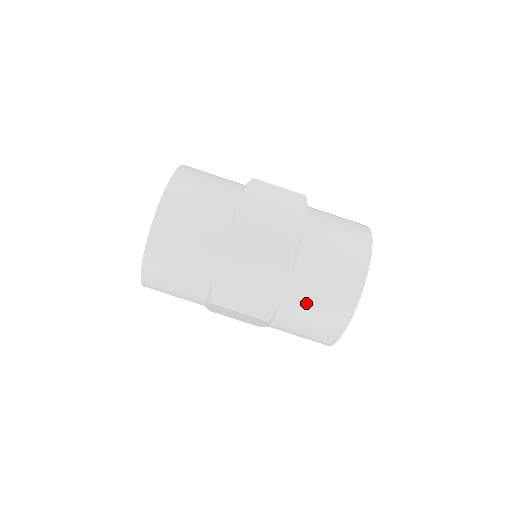
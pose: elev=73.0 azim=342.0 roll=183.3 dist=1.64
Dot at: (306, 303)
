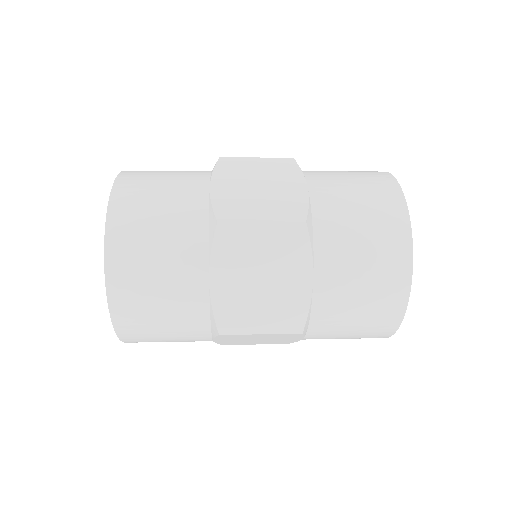
Dot at: (344, 292)
